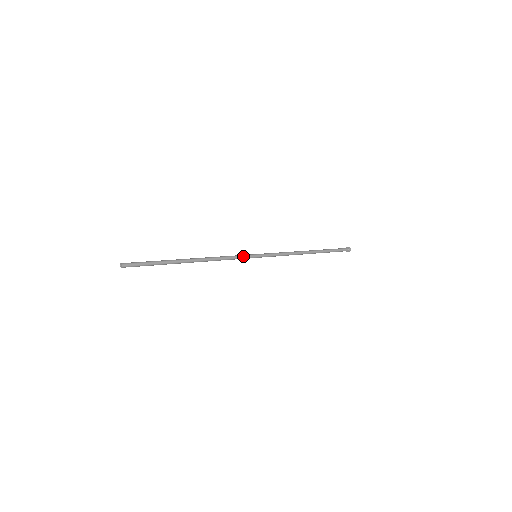
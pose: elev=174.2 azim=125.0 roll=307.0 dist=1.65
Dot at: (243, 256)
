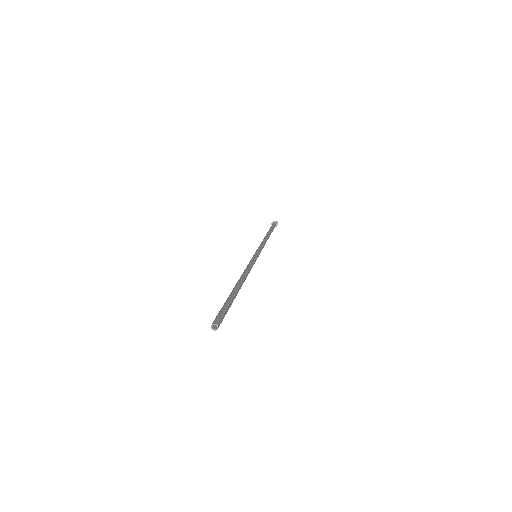
Dot at: occluded
